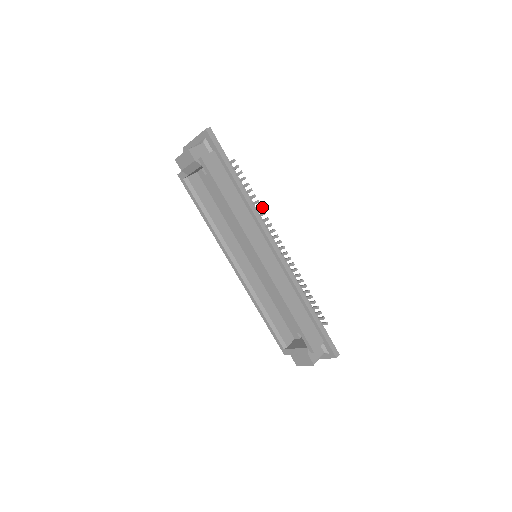
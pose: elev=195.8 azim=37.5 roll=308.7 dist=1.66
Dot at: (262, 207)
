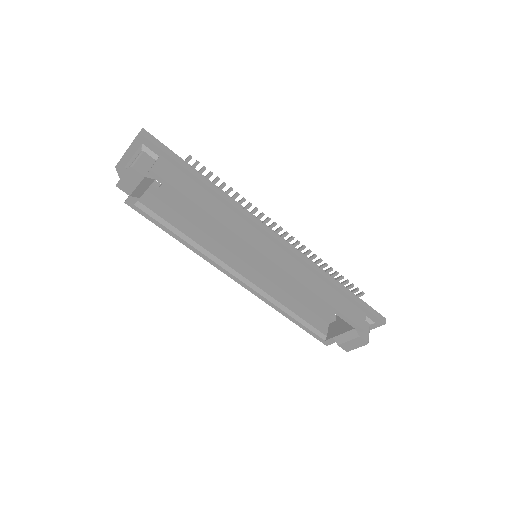
Dot at: occluded
